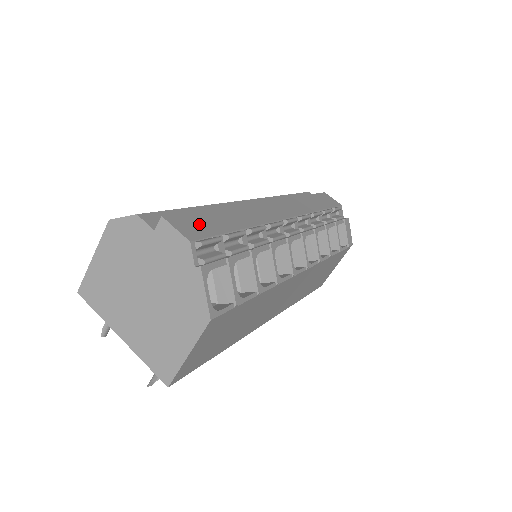
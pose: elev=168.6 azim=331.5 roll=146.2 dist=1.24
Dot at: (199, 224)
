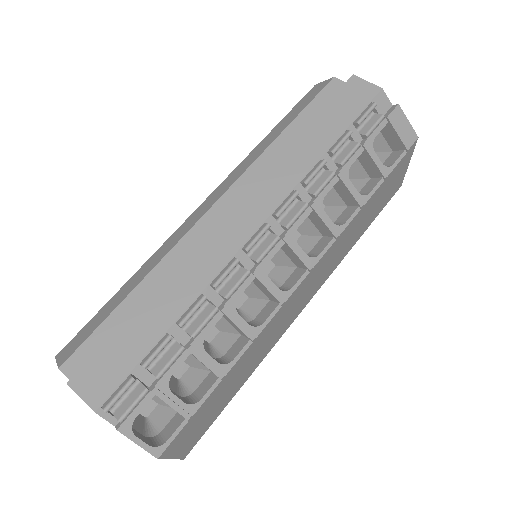
Dot at: (110, 364)
